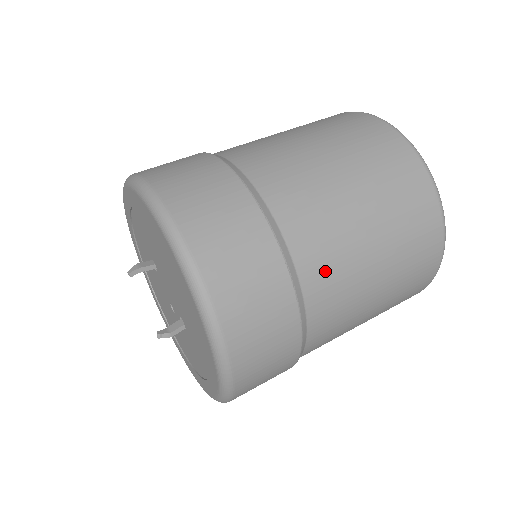
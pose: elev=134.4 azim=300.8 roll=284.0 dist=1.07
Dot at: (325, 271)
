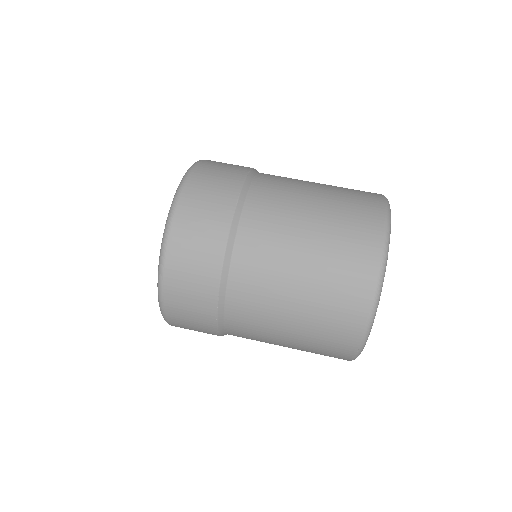
Dot at: (246, 338)
